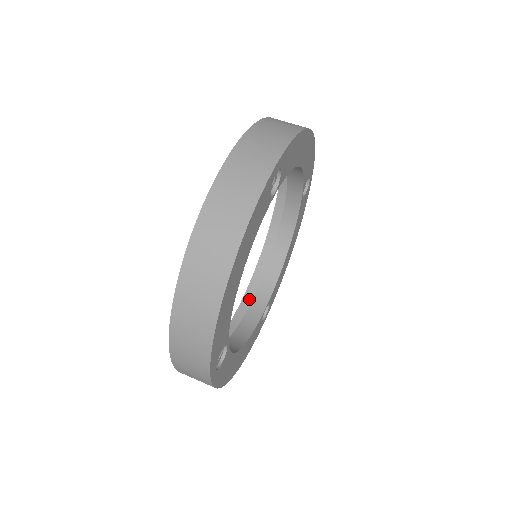
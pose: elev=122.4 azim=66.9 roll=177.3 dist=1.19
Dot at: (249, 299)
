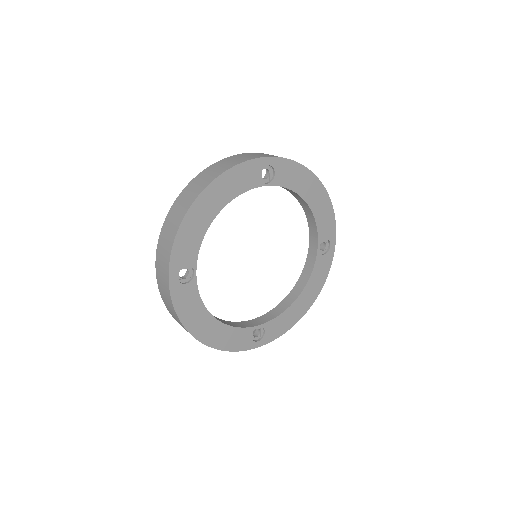
Dot at: occluded
